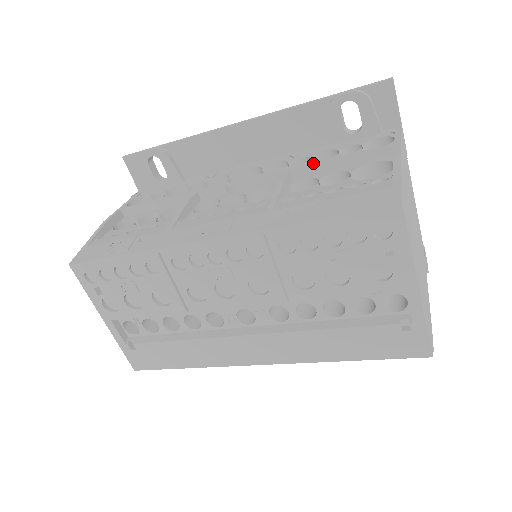
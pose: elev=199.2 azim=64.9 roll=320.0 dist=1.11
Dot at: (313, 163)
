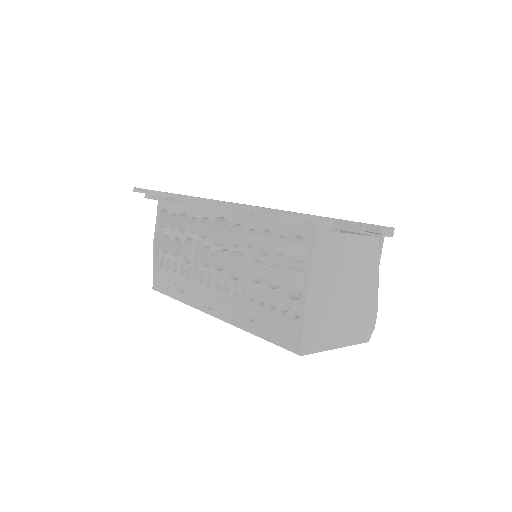
Dot at: (259, 254)
